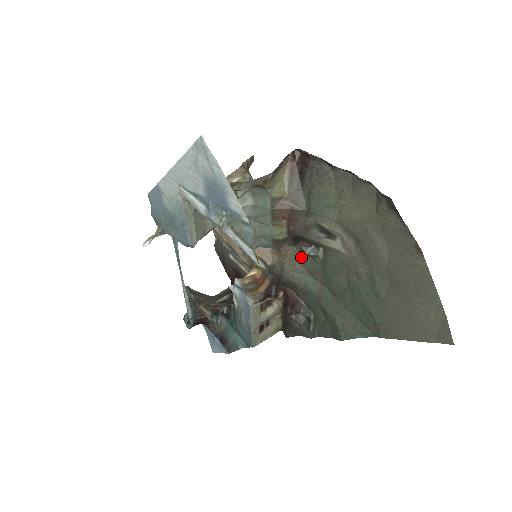
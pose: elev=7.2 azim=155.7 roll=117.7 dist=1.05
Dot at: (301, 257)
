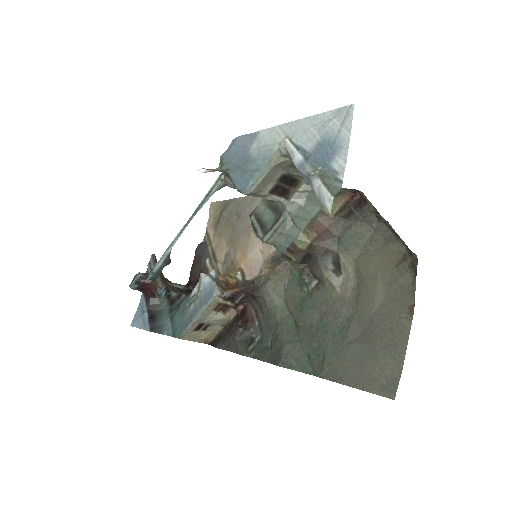
Dot at: (289, 282)
